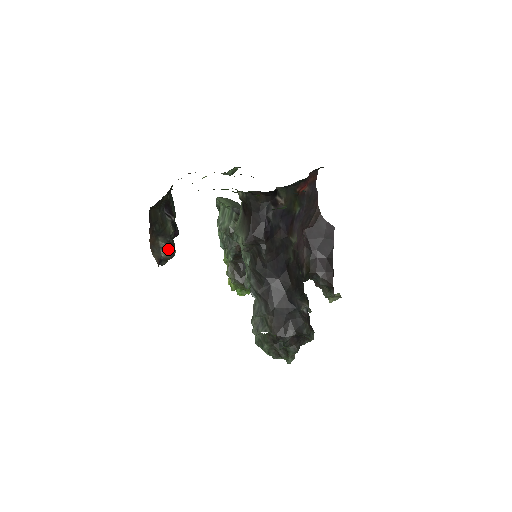
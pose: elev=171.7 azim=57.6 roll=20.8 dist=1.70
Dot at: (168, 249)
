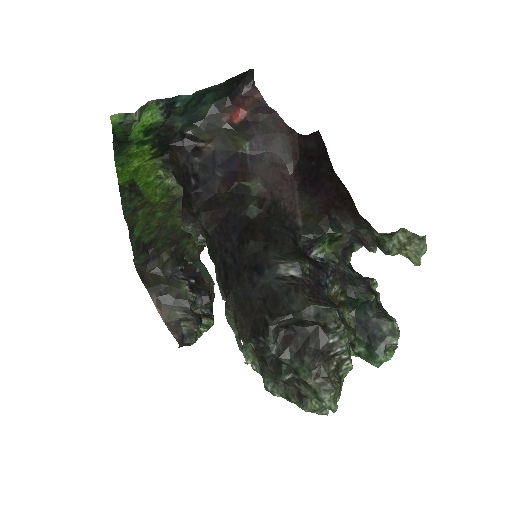
Dot at: (190, 318)
